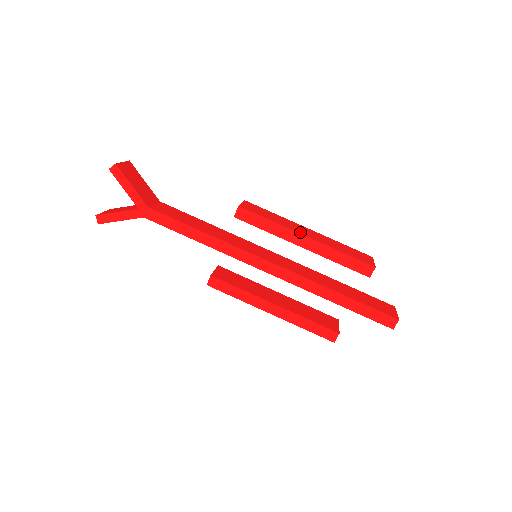
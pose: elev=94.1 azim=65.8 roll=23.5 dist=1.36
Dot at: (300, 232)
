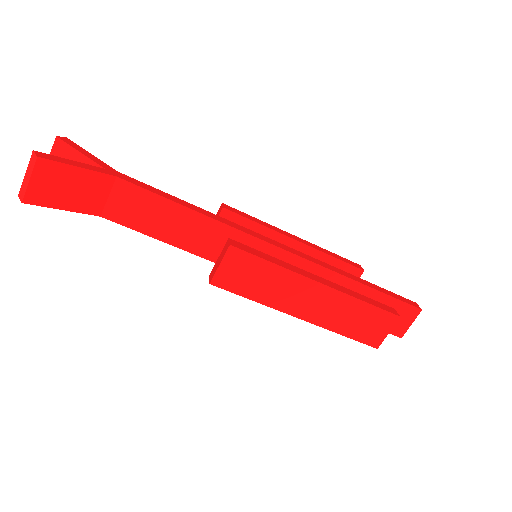
Dot at: (293, 311)
